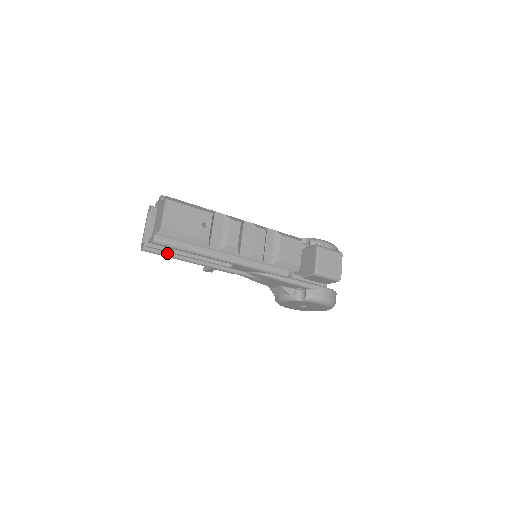
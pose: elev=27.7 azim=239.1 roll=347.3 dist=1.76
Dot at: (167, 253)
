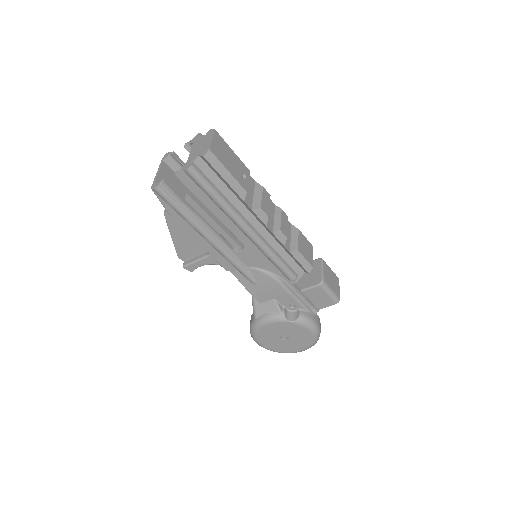
Dot at: (180, 205)
